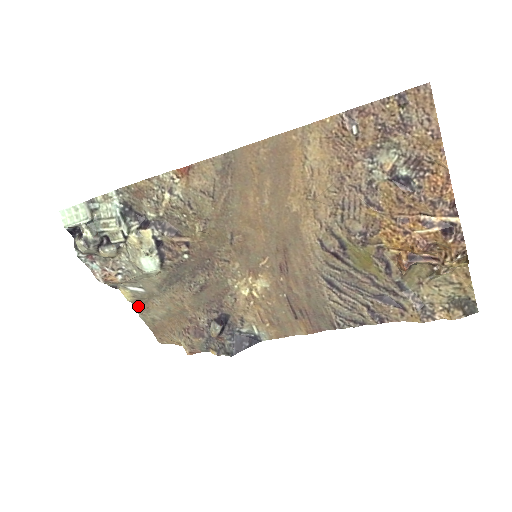
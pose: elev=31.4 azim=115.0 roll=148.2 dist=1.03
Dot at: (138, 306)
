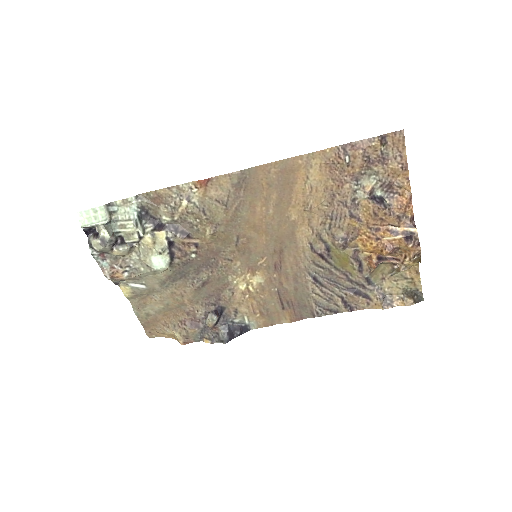
Dot at: (134, 302)
